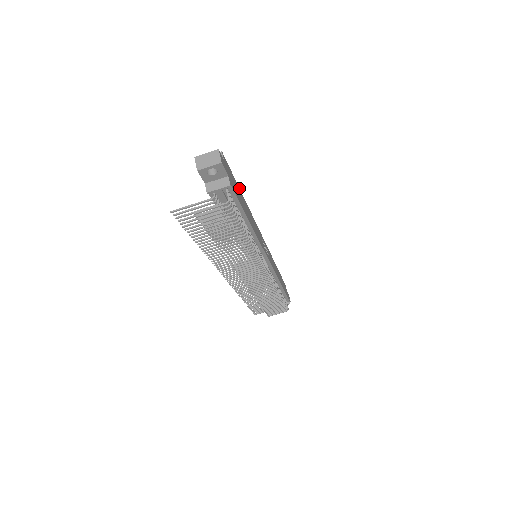
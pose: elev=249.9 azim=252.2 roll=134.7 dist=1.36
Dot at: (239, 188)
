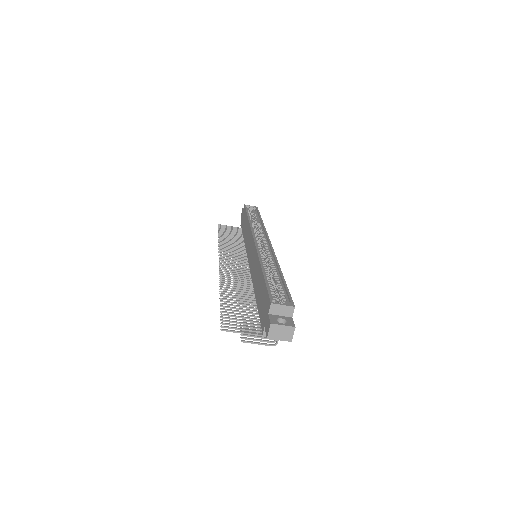
Dot at: (284, 279)
